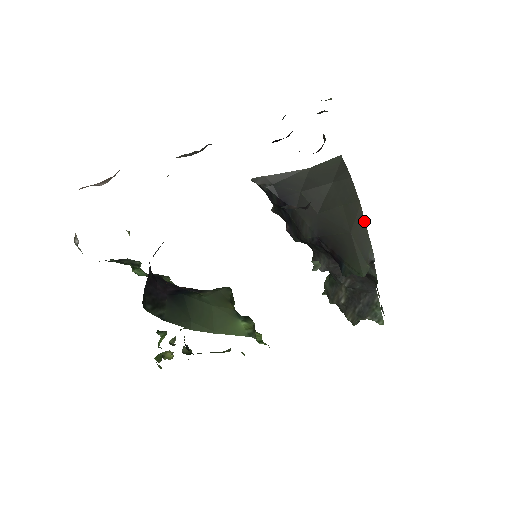
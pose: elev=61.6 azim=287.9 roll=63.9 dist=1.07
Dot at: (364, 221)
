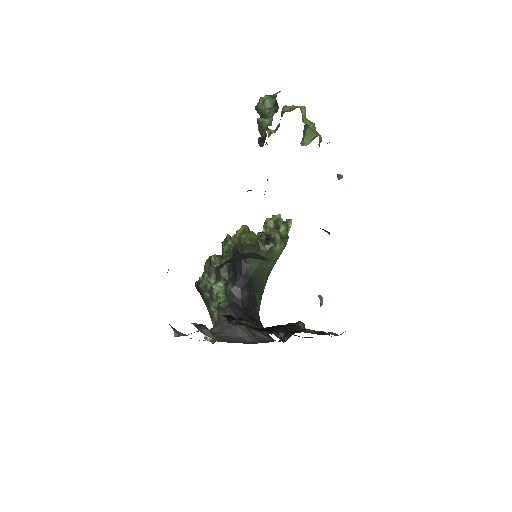
Dot at: occluded
